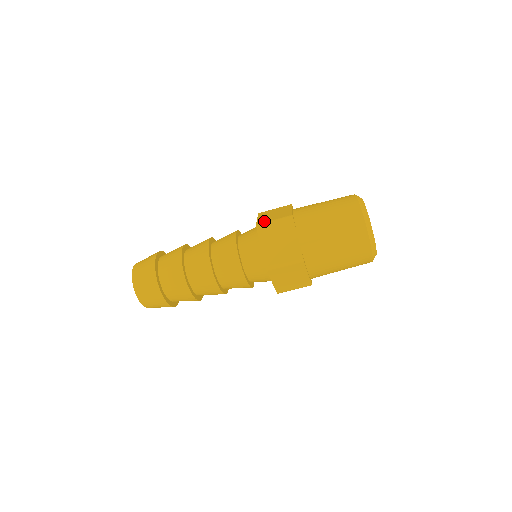
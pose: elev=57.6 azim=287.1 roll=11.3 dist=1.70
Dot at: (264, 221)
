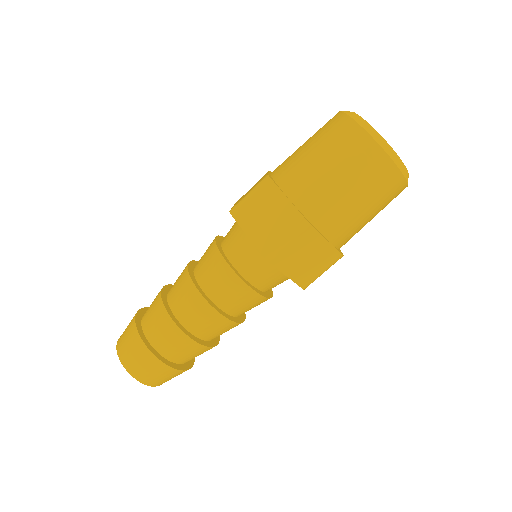
Dot at: occluded
